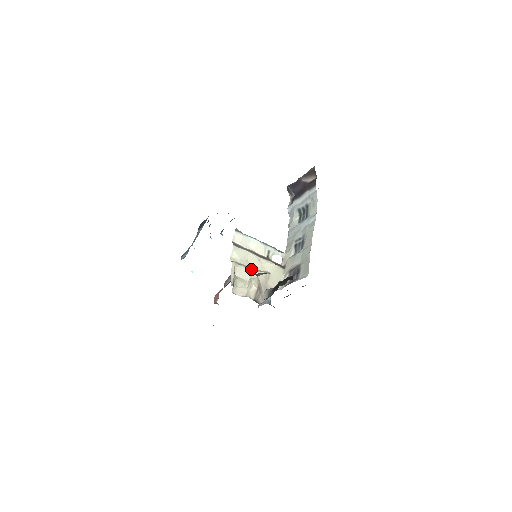
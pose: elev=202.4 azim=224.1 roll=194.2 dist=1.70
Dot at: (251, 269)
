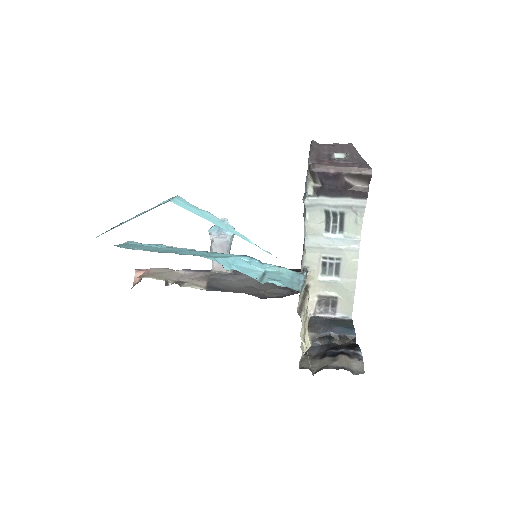
Dot at: (305, 327)
